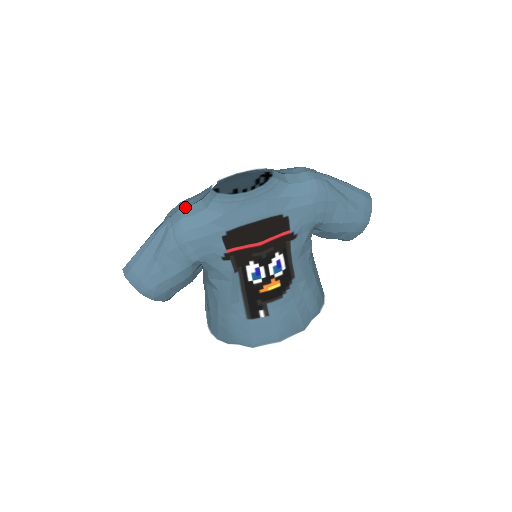
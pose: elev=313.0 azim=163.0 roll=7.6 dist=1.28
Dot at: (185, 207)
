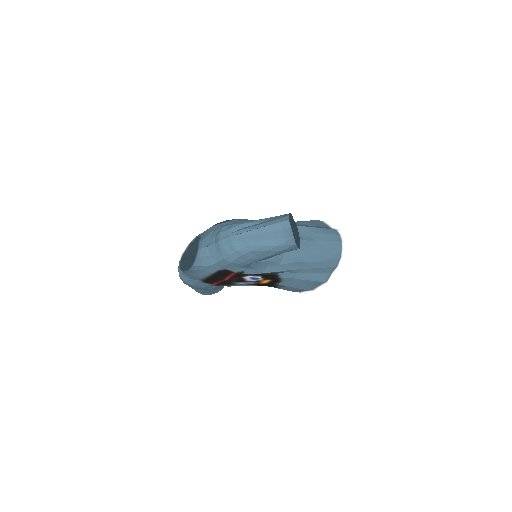
Dot at: (179, 268)
